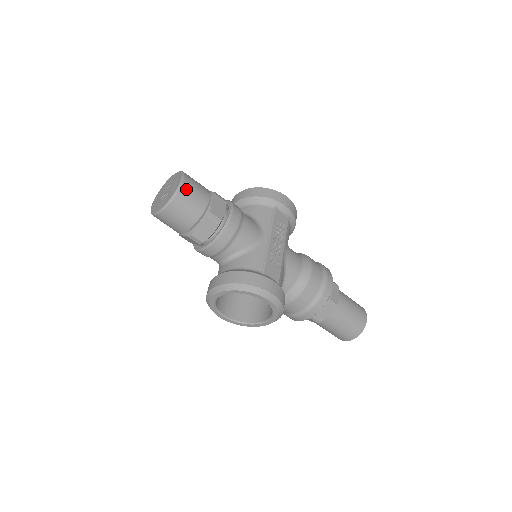
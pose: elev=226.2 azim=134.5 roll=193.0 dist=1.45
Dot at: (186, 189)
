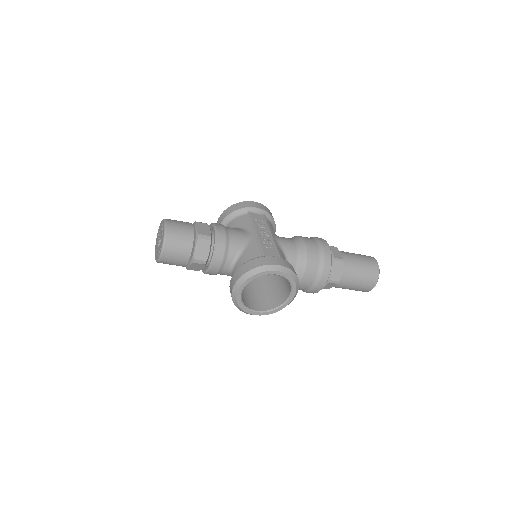
Dot at: (171, 227)
